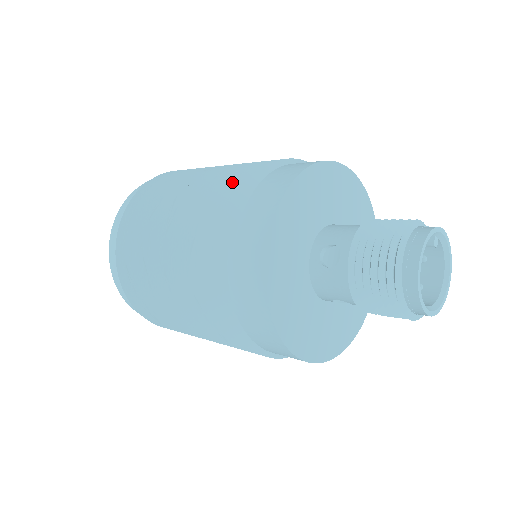
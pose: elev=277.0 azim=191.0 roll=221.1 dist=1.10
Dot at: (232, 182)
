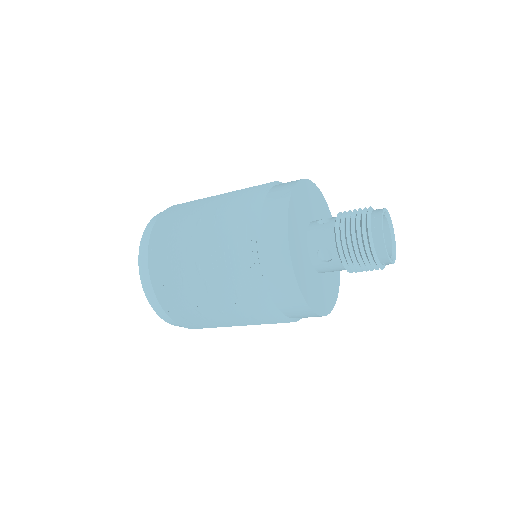
Dot at: (238, 242)
